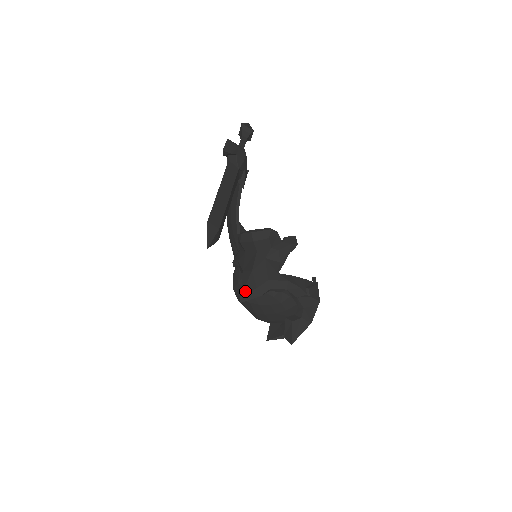
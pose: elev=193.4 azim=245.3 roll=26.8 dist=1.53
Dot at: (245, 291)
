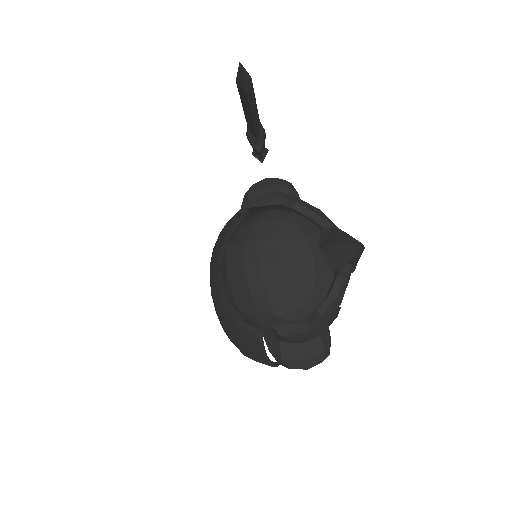
Dot at: (259, 195)
